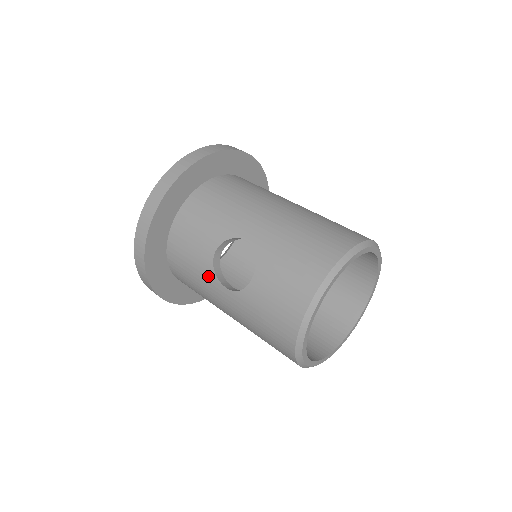
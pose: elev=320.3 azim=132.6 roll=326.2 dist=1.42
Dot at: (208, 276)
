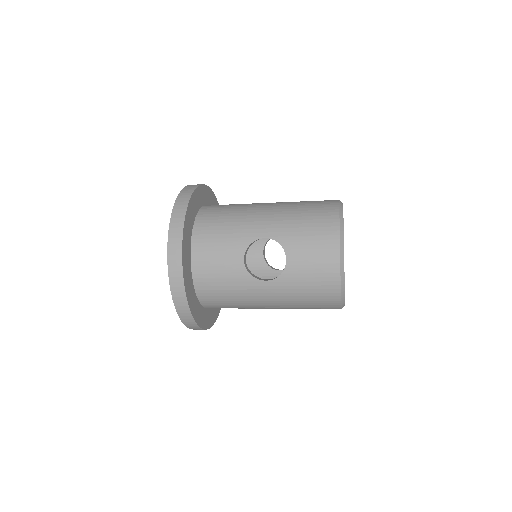
Dot at: (245, 281)
